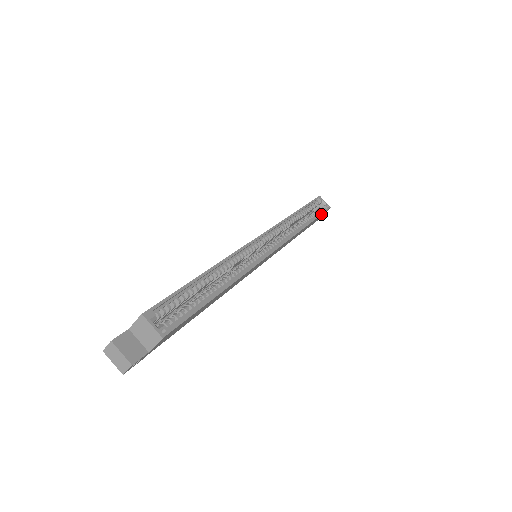
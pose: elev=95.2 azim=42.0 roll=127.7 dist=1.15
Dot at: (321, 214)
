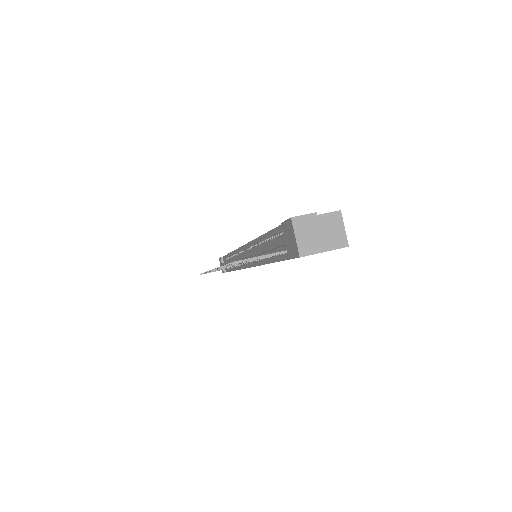
Dot at: occluded
